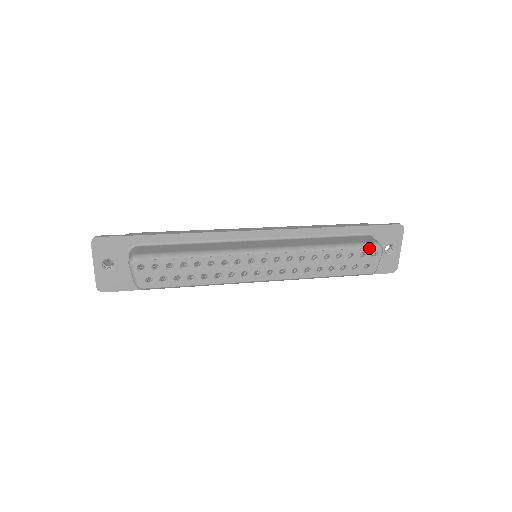
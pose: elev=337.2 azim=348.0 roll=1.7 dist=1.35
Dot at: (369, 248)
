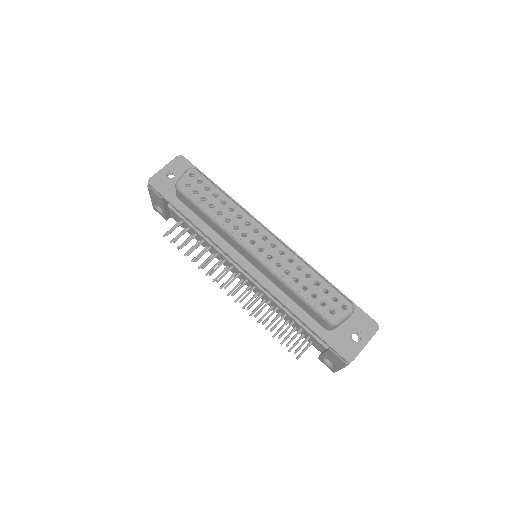
Dot at: (344, 297)
